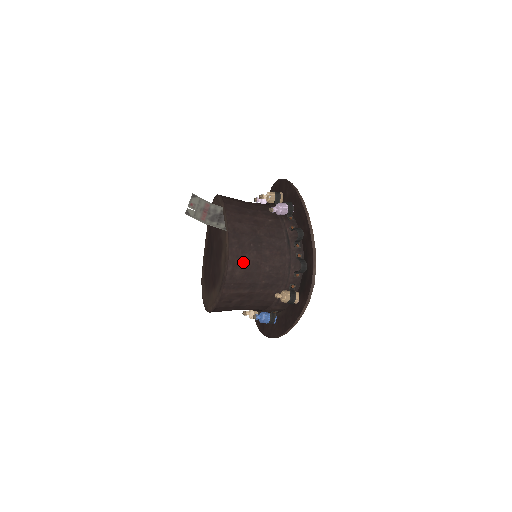
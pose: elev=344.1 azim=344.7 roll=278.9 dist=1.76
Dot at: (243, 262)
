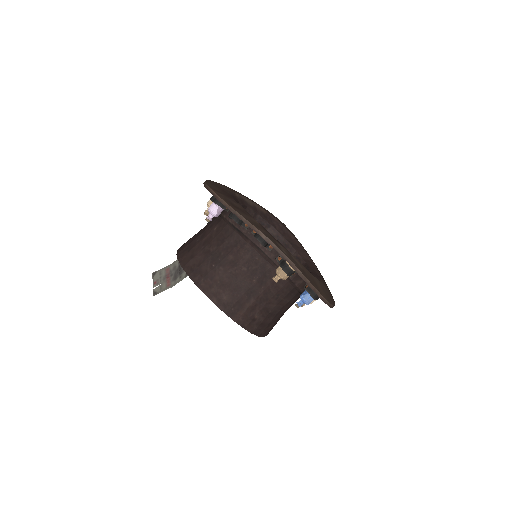
Dot at: (220, 285)
